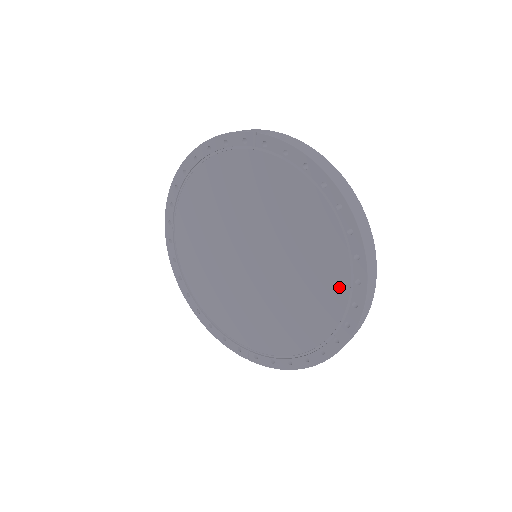
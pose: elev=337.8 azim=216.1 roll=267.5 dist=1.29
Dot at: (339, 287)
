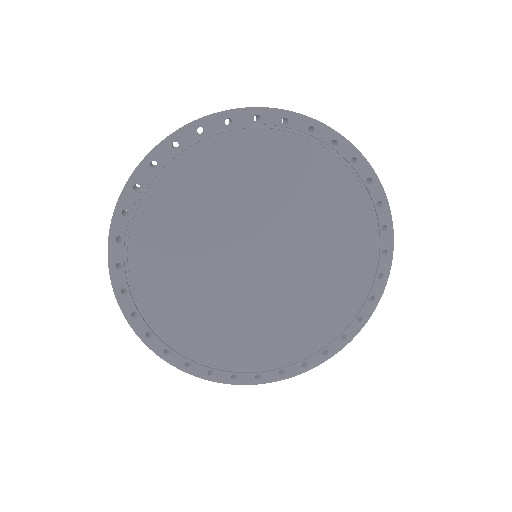
Dot at: (364, 263)
